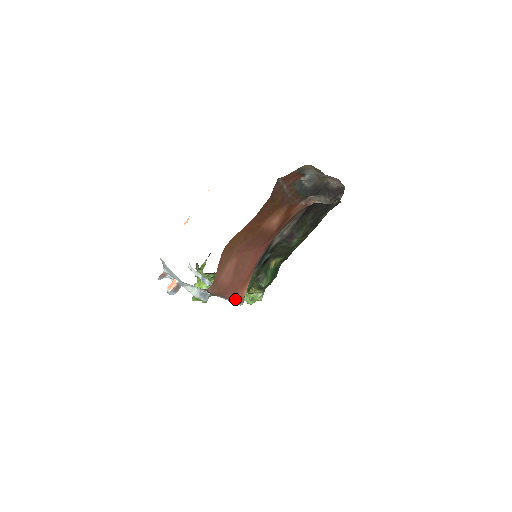
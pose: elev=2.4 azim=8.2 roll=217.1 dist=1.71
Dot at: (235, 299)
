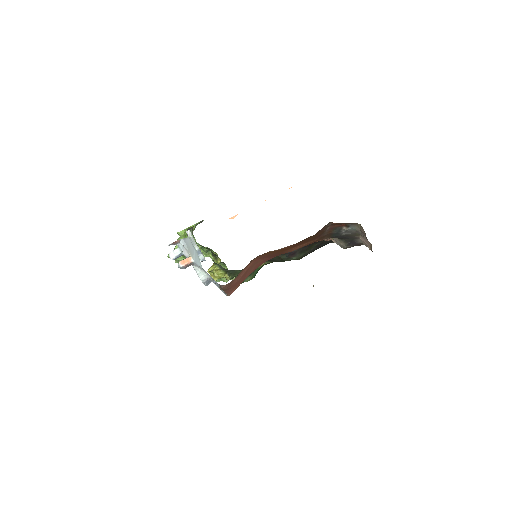
Dot at: (229, 293)
